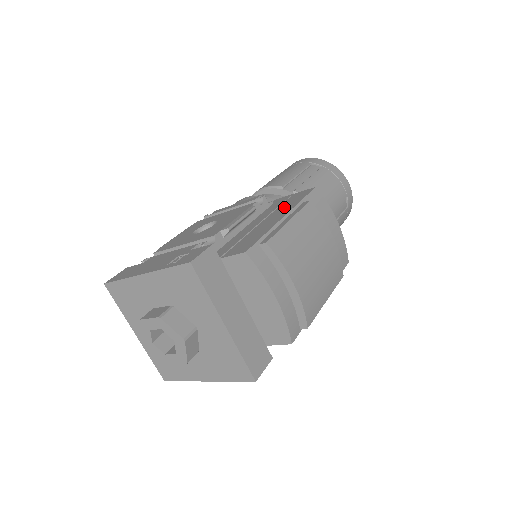
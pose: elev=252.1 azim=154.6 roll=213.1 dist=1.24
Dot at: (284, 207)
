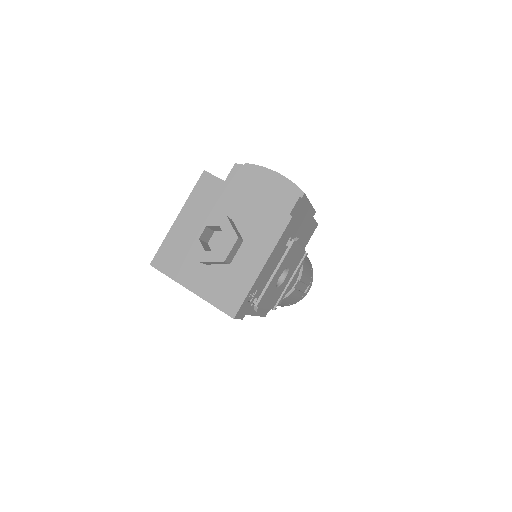
Dot at: occluded
